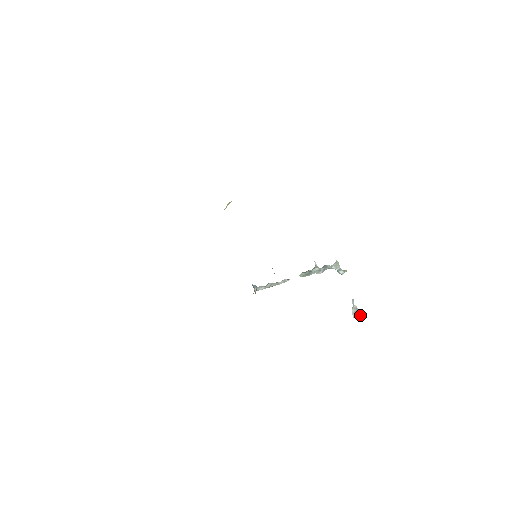
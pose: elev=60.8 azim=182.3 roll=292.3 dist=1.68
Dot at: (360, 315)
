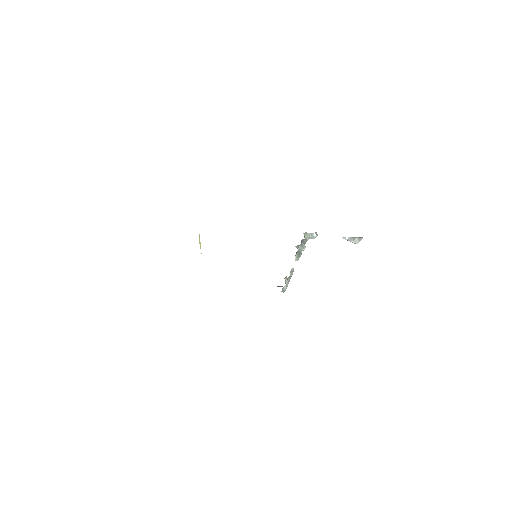
Dot at: (359, 238)
